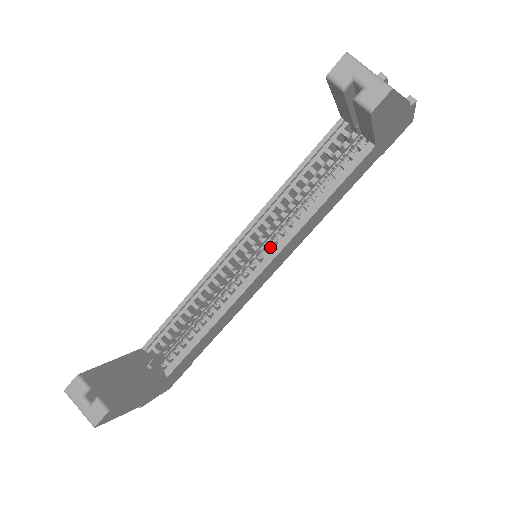
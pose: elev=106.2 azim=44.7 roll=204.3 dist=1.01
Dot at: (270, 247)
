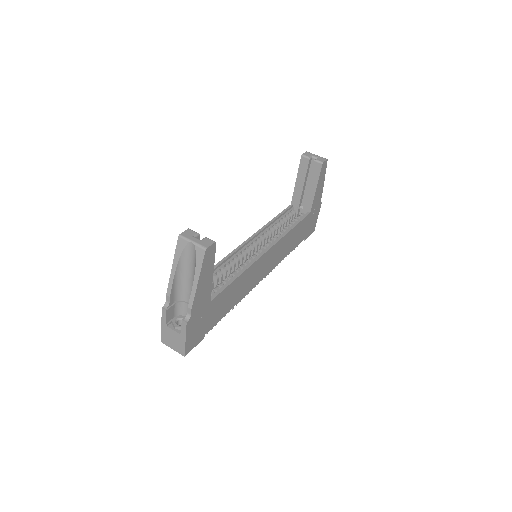
Dot at: occluded
